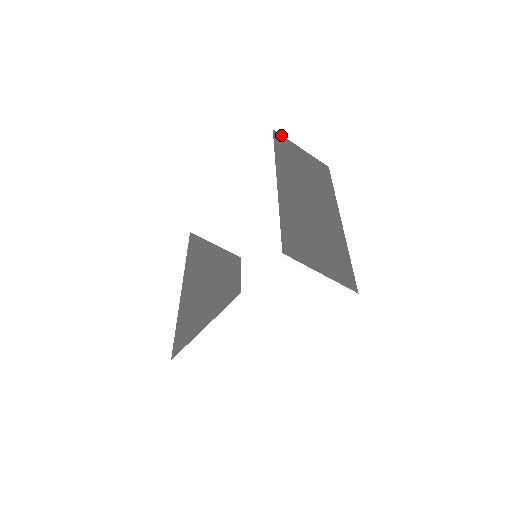
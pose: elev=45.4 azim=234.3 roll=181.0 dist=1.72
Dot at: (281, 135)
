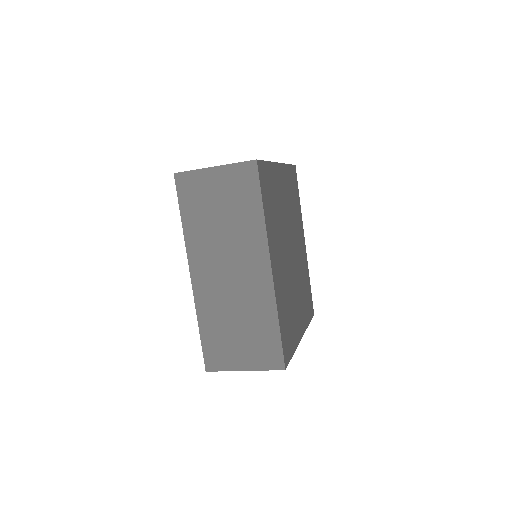
Dot at: (185, 172)
